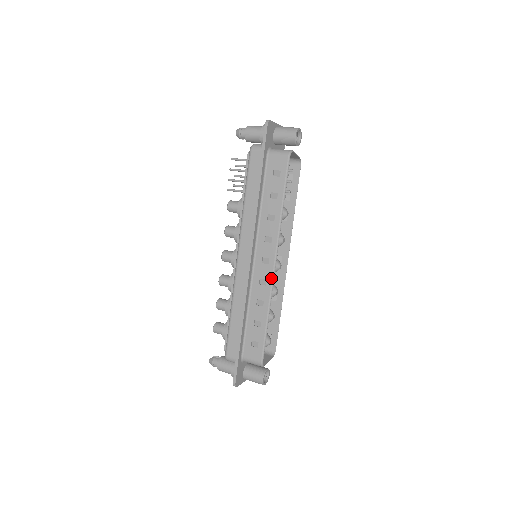
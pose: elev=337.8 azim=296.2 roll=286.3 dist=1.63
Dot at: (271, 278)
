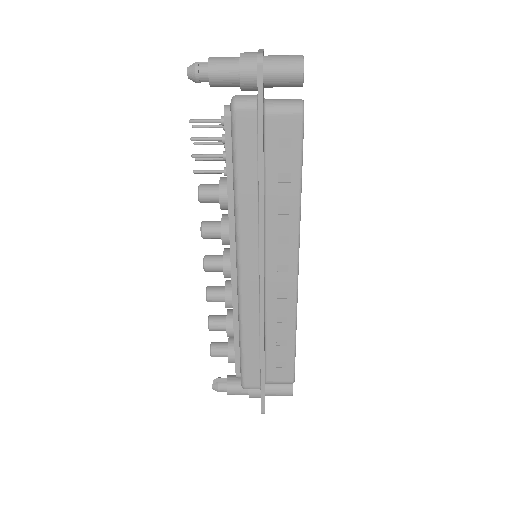
Dot at: (294, 288)
